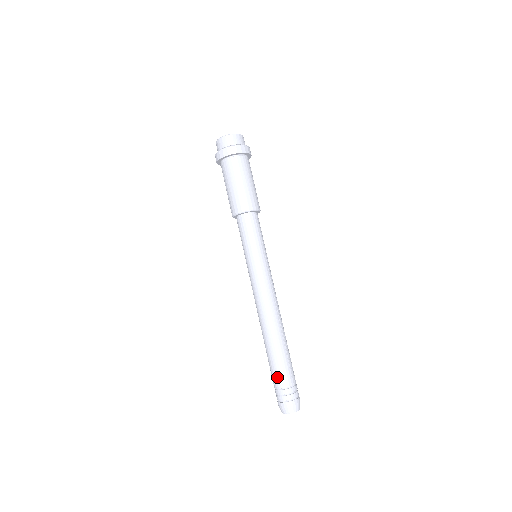
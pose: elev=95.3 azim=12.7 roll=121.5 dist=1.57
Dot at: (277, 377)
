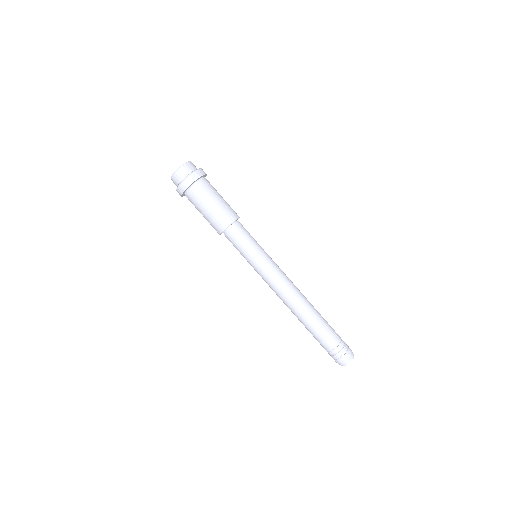
Dot at: (331, 337)
